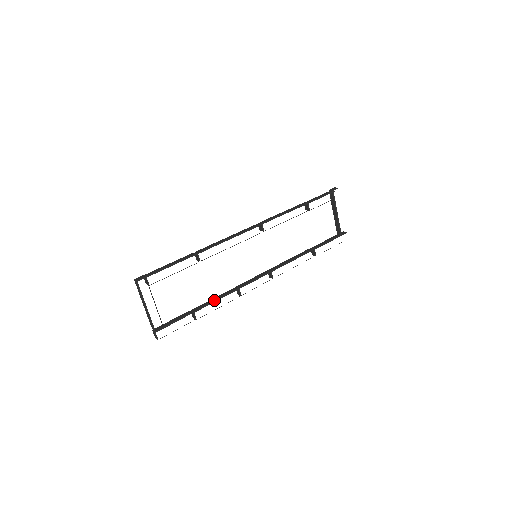
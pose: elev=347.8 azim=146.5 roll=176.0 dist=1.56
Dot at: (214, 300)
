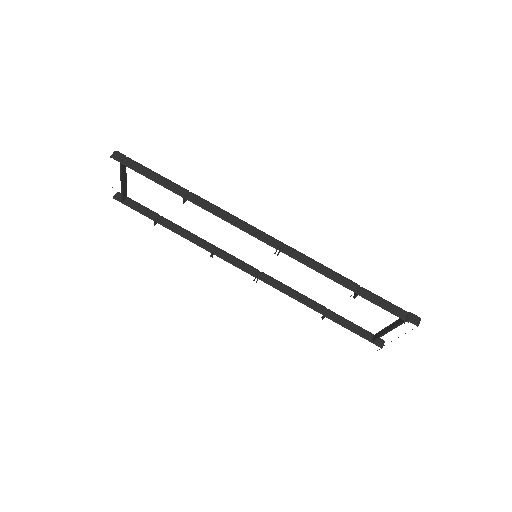
Dot at: (183, 234)
